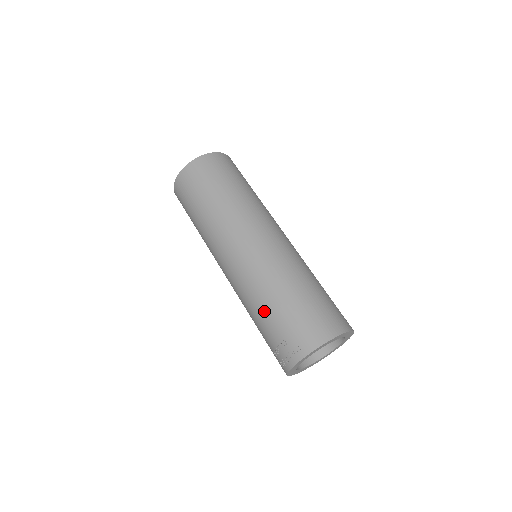
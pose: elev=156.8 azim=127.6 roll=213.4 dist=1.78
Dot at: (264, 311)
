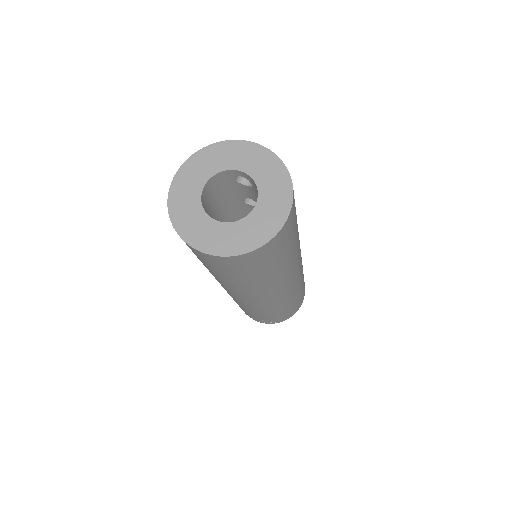
Dot at: occluded
